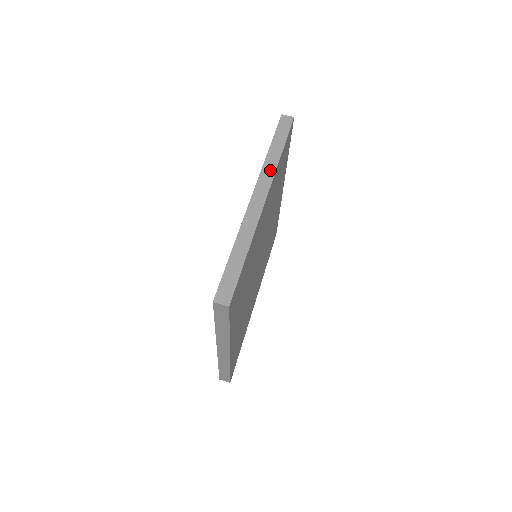
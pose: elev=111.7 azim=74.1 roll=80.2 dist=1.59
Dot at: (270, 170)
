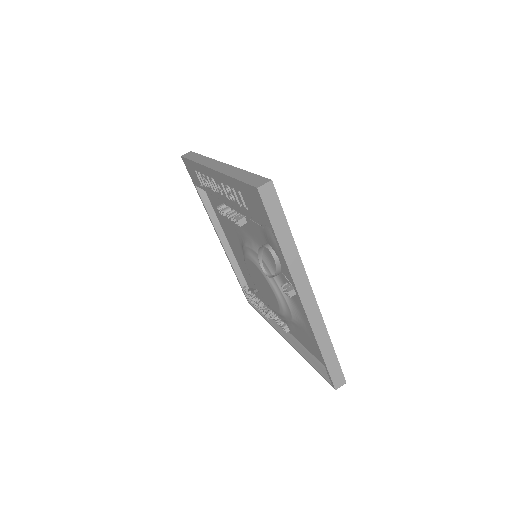
Dot at: (297, 267)
